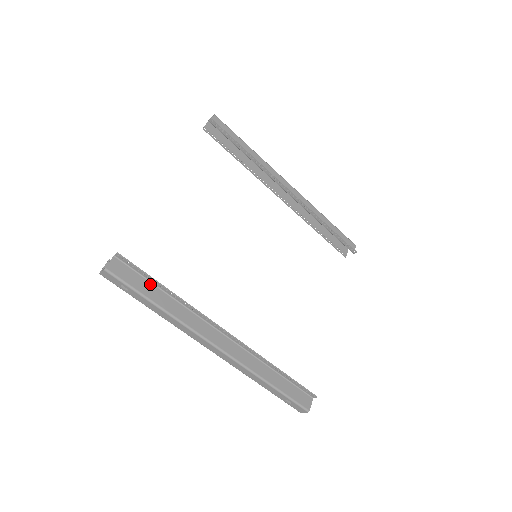
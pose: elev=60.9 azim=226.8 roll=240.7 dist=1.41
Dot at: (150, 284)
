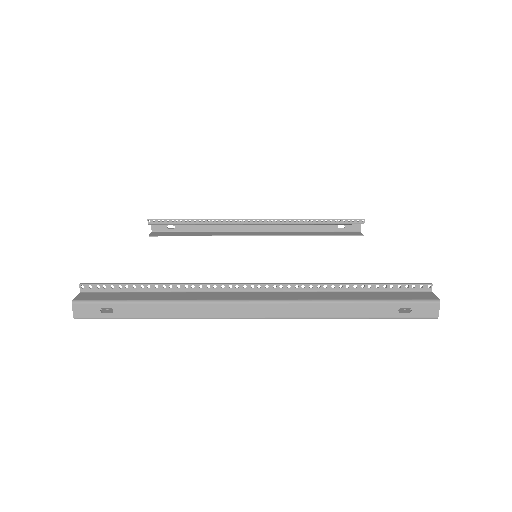
Dot at: (135, 293)
